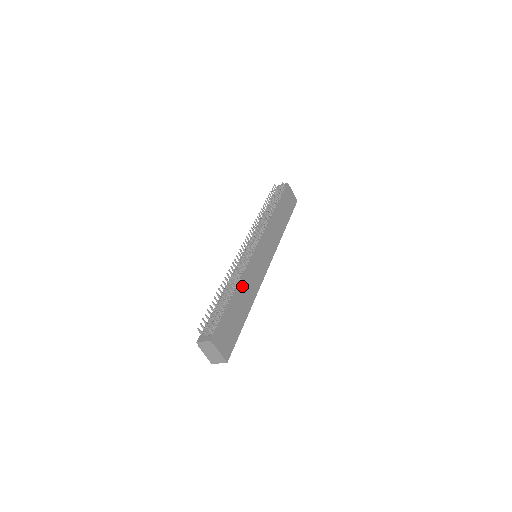
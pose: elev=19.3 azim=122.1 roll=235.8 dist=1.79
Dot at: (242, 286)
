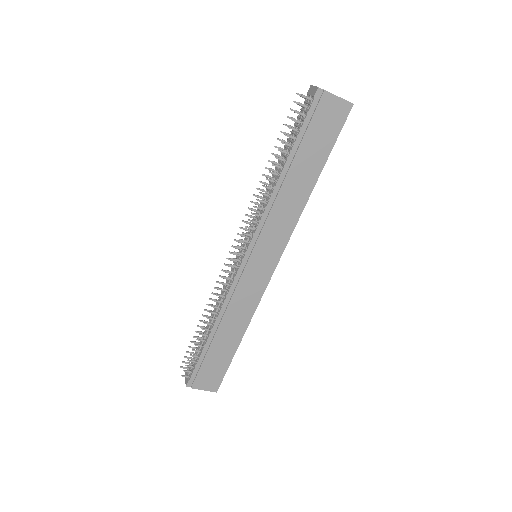
Dot at: (222, 319)
